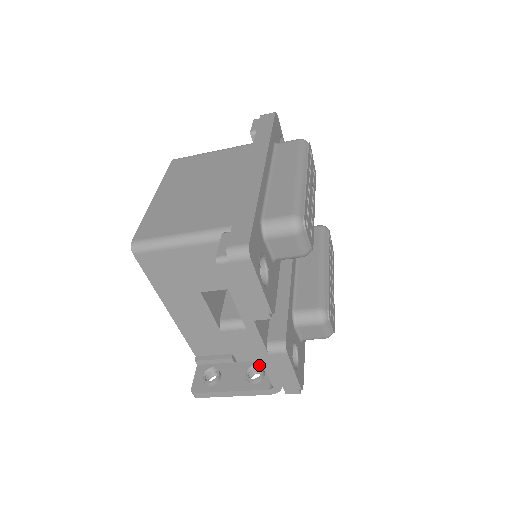
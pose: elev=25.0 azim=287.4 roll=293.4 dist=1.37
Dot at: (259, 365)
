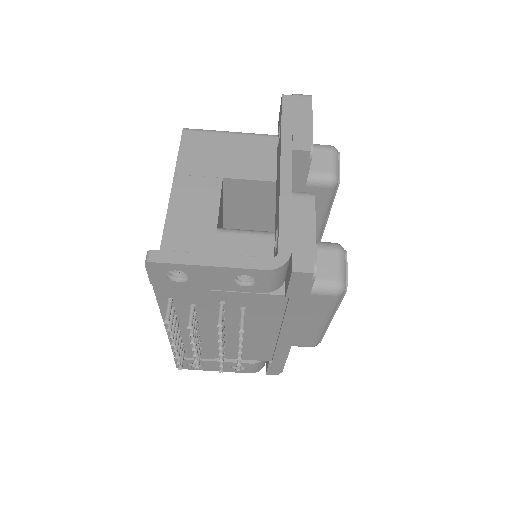
Dot at: occluded
